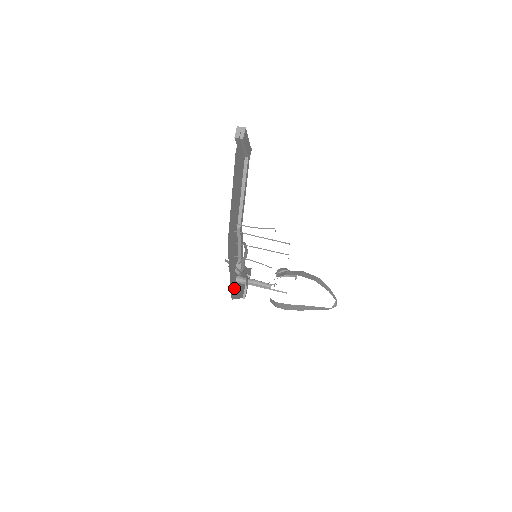
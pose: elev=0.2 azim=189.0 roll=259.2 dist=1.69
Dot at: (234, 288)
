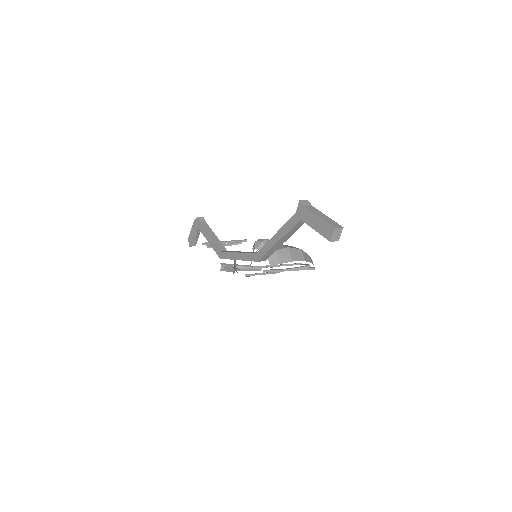
Dot at: occluded
